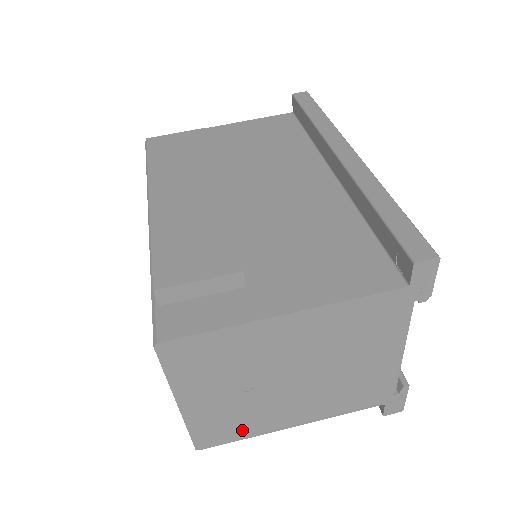
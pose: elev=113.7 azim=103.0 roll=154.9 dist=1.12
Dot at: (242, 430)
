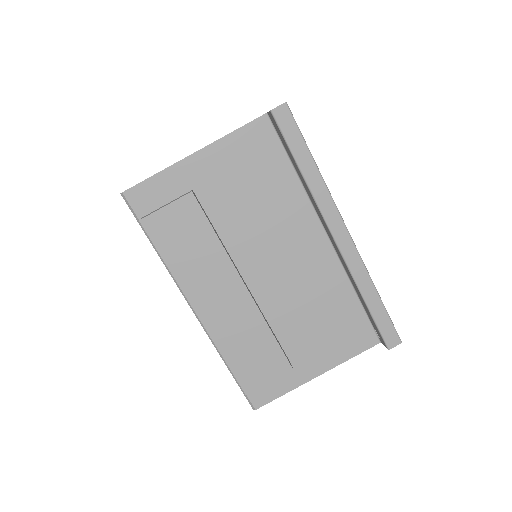
Dot at: occluded
